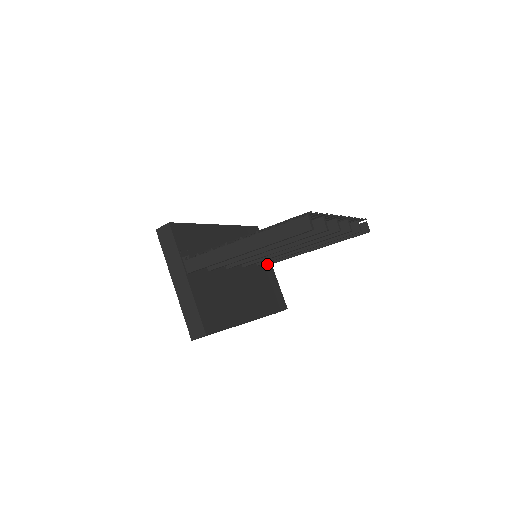
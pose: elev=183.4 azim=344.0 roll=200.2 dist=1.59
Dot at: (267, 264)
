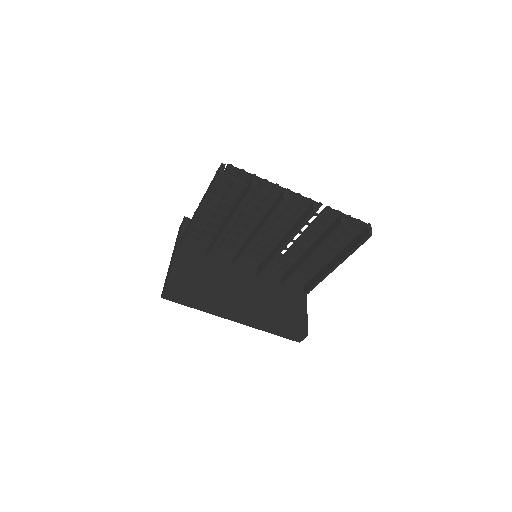
Dot at: (299, 291)
